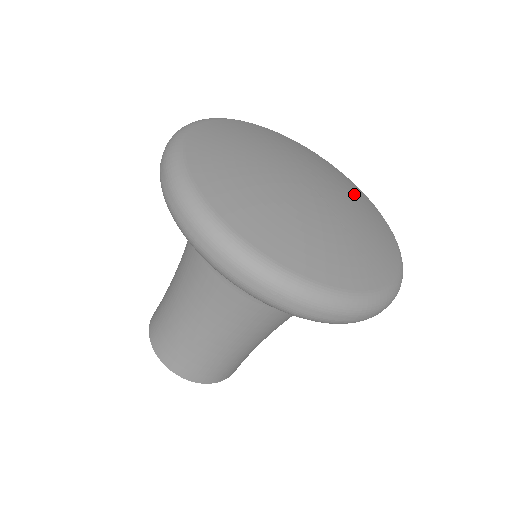
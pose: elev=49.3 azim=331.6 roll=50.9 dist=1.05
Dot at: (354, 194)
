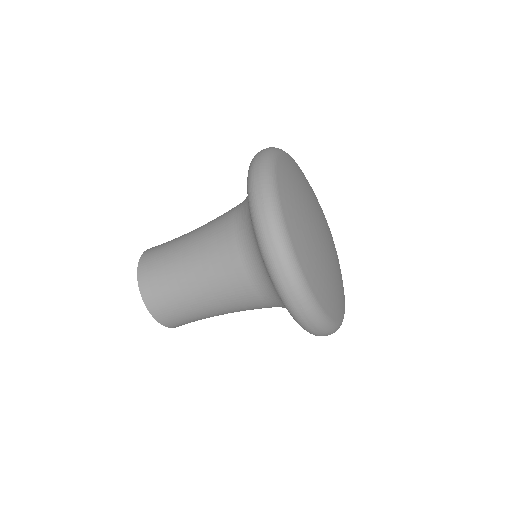
Dot at: occluded
